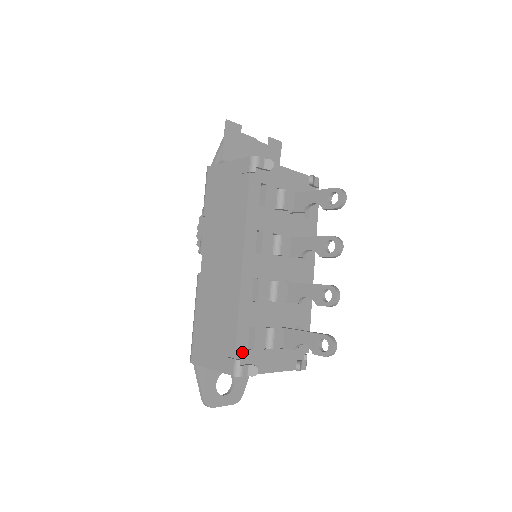
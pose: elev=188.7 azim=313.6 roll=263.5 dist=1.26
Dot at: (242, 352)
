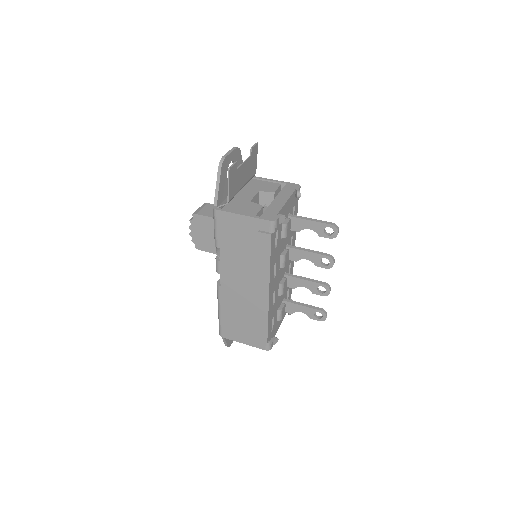
Dot at: (269, 336)
